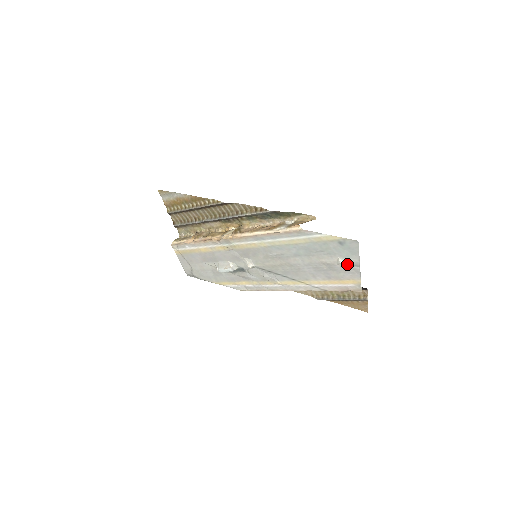
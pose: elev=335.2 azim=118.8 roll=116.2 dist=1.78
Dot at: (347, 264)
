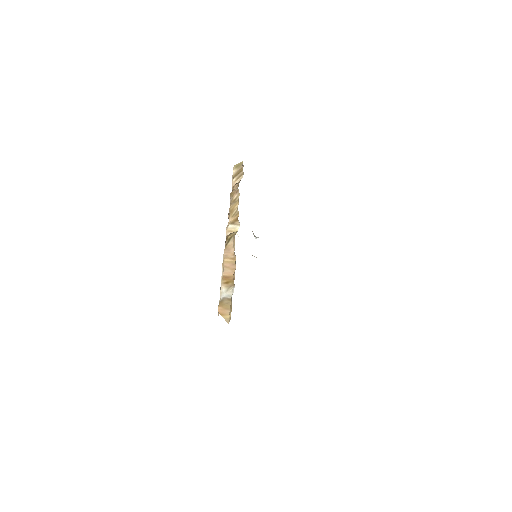
Dot at: occluded
